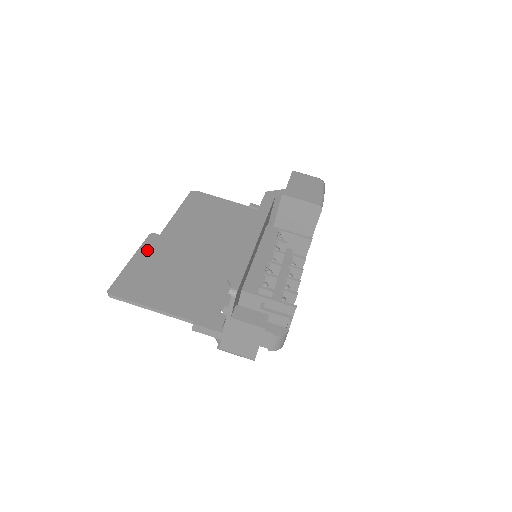
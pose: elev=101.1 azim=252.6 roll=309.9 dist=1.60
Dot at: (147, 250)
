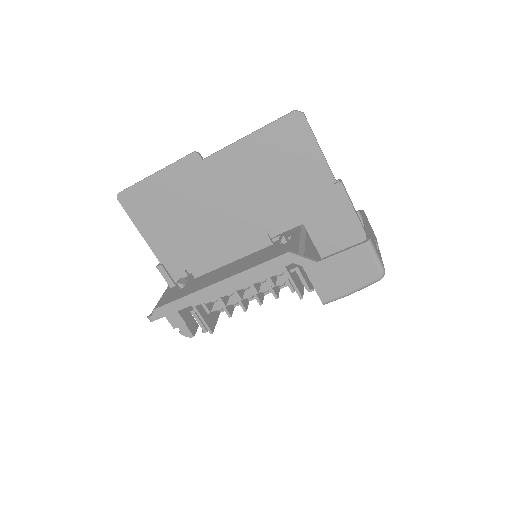
Dot at: (176, 172)
